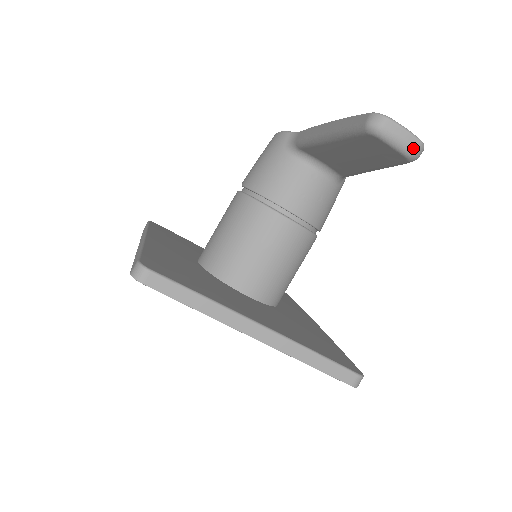
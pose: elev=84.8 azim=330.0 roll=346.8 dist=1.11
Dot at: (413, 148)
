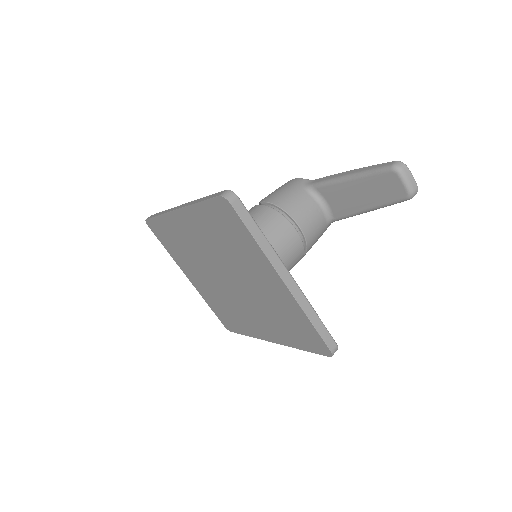
Dot at: (414, 189)
